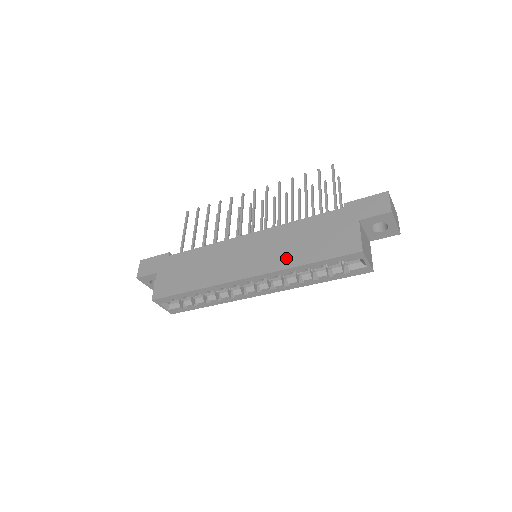
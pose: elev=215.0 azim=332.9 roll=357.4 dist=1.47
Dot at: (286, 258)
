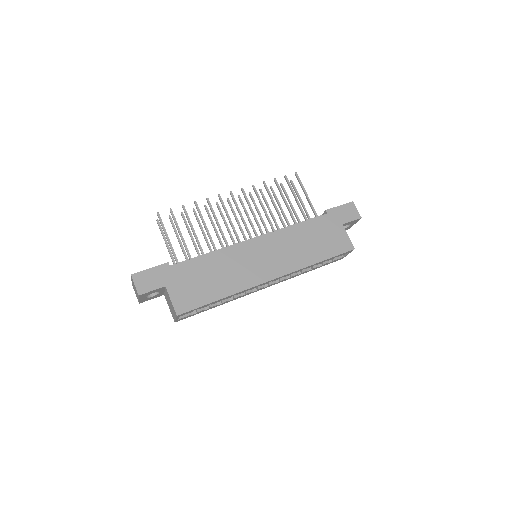
Dot at: (300, 259)
